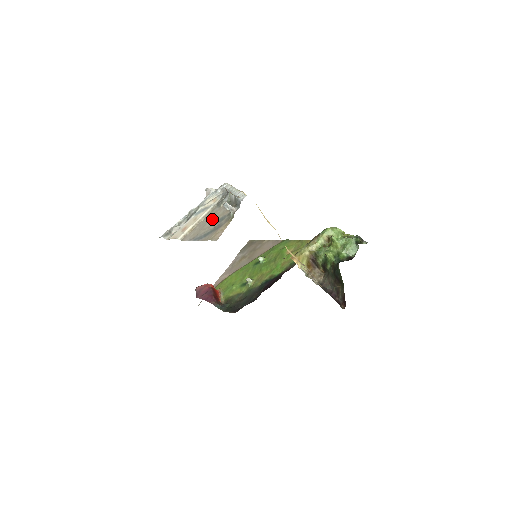
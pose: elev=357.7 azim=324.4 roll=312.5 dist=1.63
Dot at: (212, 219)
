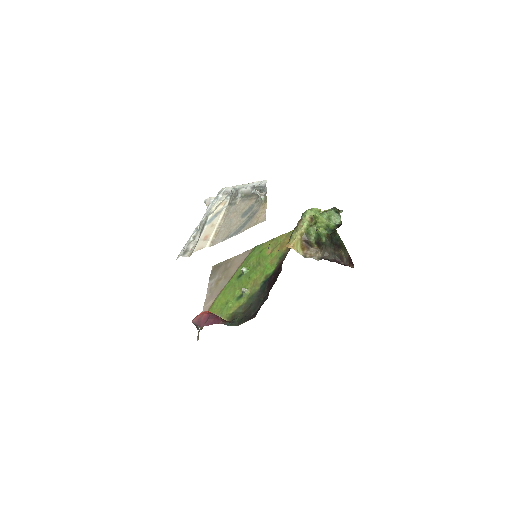
Dot at: (236, 215)
